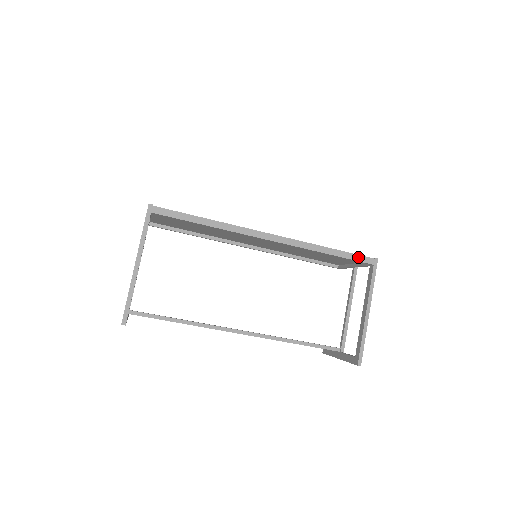
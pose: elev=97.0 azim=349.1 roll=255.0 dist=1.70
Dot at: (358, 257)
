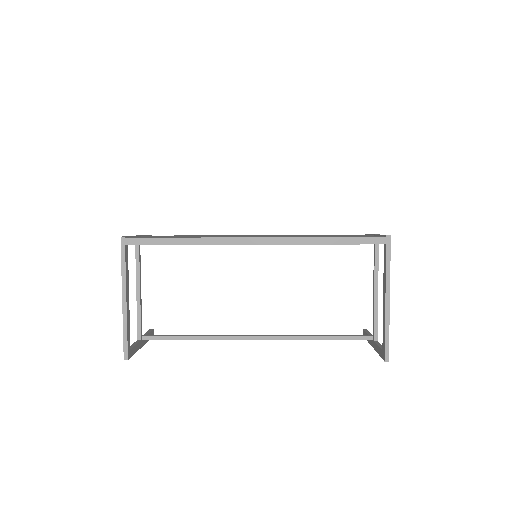
Dot at: (364, 240)
